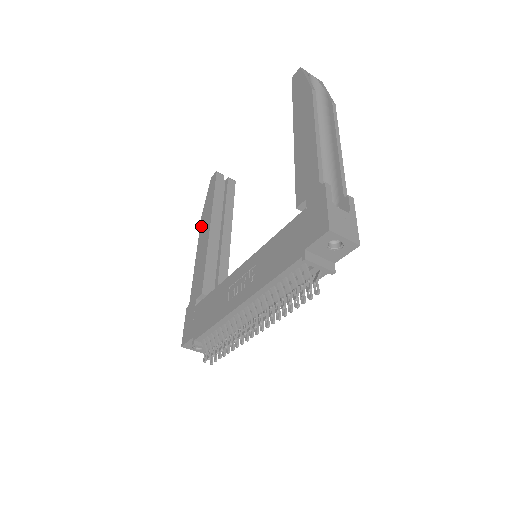
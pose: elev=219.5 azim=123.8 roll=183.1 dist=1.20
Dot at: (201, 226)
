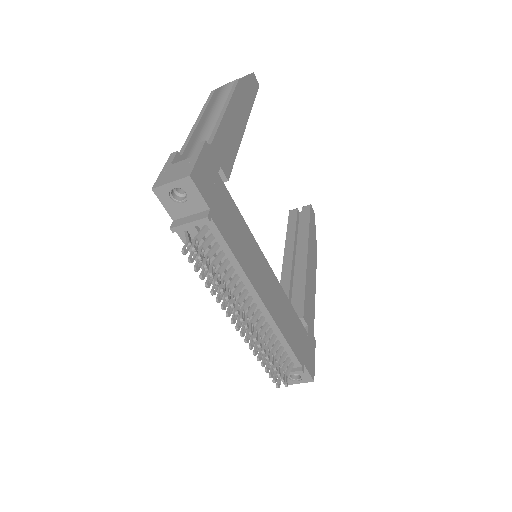
Dot at: occluded
